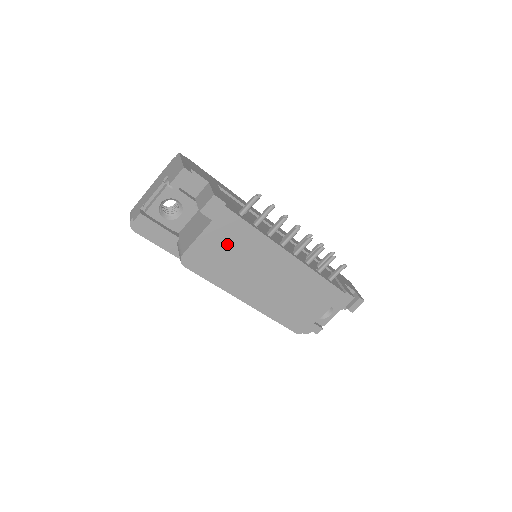
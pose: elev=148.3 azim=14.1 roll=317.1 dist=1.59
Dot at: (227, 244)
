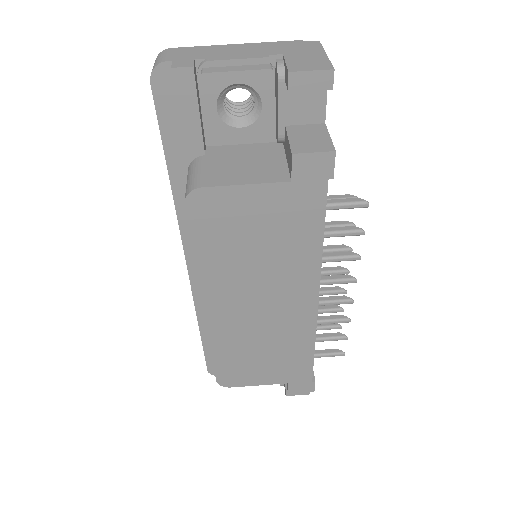
Dot at: (270, 227)
